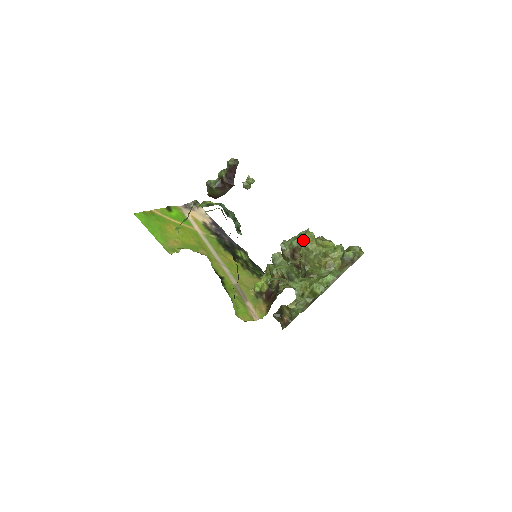
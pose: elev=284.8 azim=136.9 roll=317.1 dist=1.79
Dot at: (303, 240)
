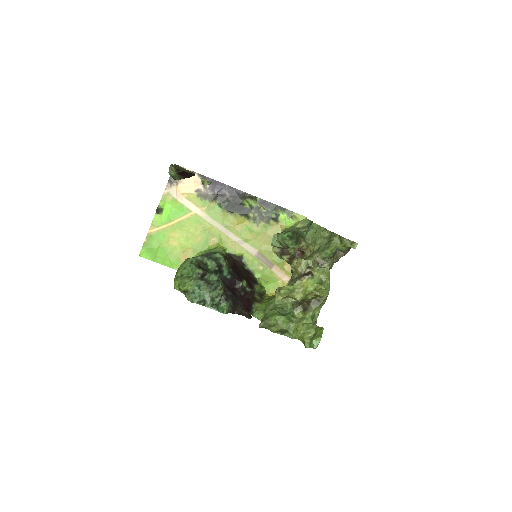
Dot at: (280, 298)
